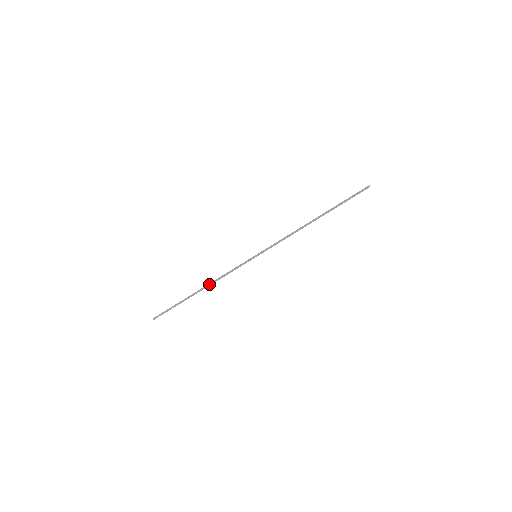
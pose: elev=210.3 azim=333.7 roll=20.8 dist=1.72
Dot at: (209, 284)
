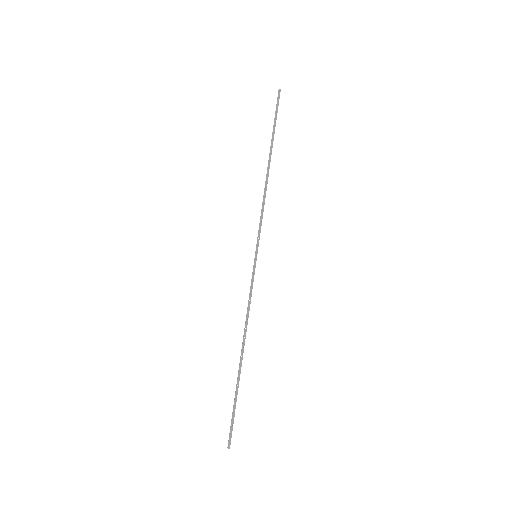
Dot at: (243, 337)
